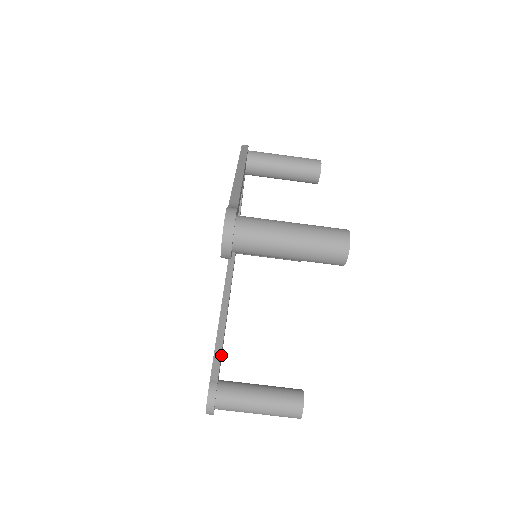
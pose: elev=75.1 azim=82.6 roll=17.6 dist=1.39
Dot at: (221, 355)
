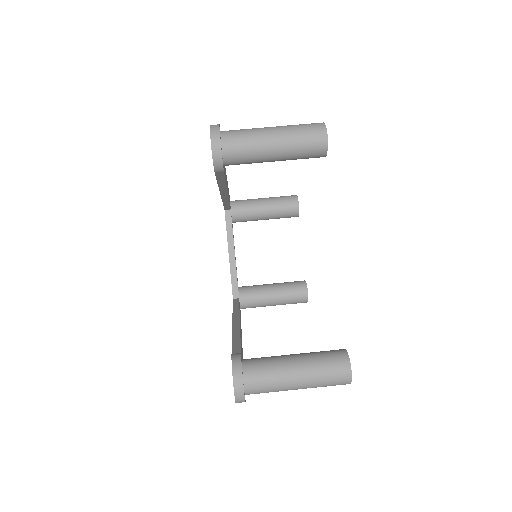
Dot at: (241, 347)
